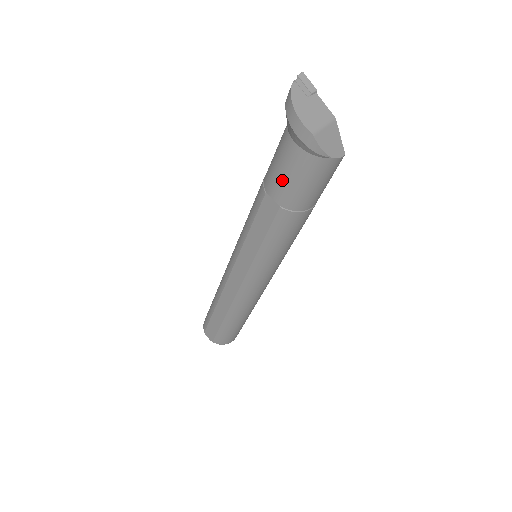
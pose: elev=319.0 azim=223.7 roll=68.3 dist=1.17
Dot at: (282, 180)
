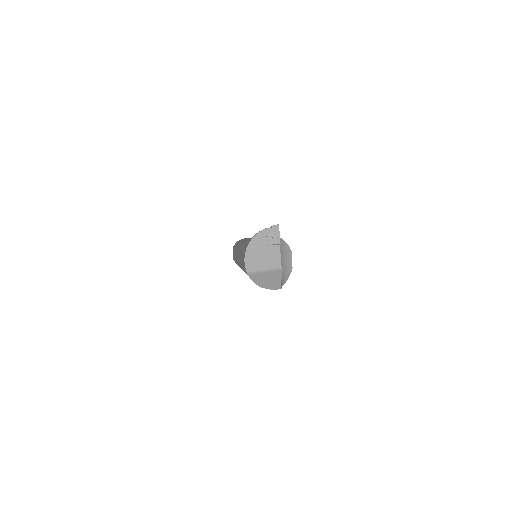
Dot at: occluded
